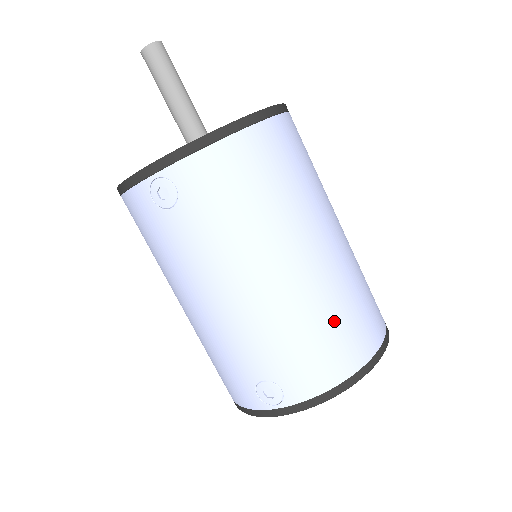
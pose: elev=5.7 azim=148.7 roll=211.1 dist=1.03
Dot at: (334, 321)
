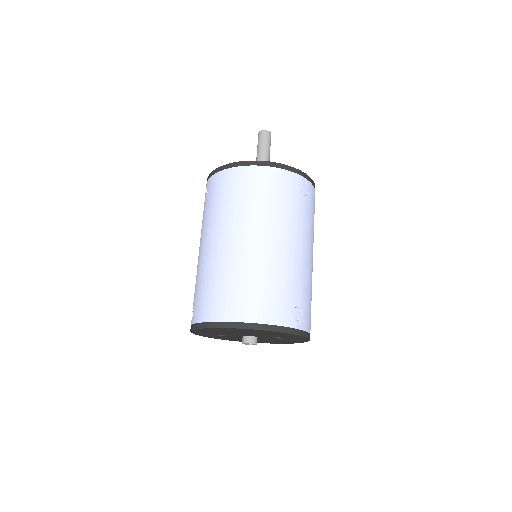
Dot at: (229, 284)
